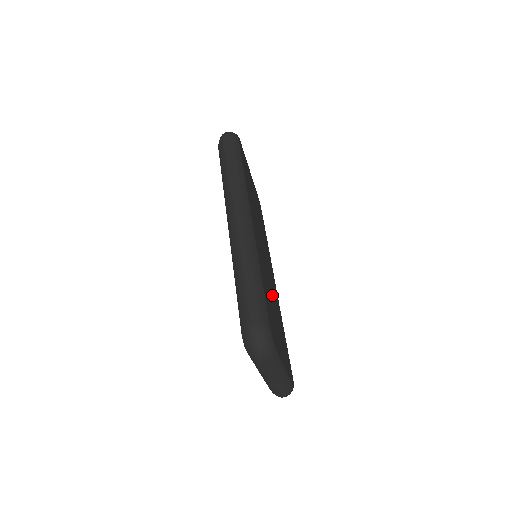
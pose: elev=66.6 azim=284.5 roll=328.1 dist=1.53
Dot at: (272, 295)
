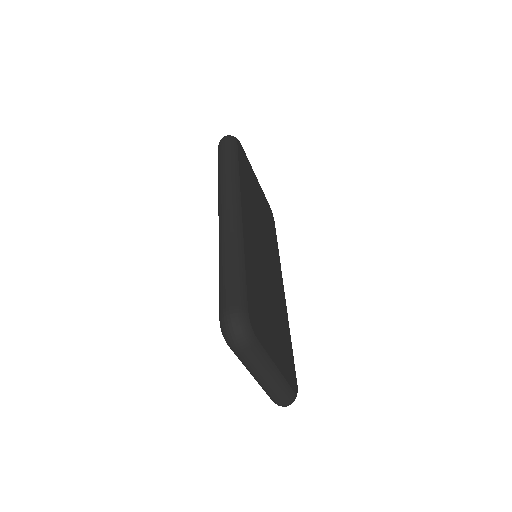
Dot at: (270, 293)
